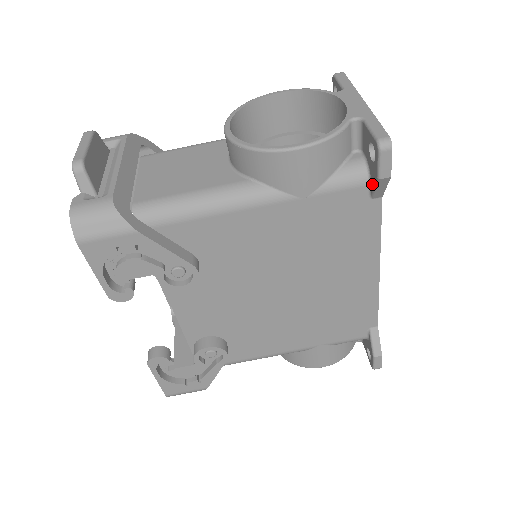
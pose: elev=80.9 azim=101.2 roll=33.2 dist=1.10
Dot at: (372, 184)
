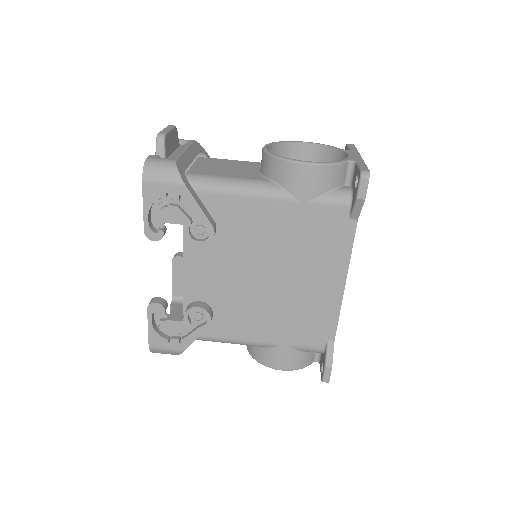
Dot at: (352, 205)
